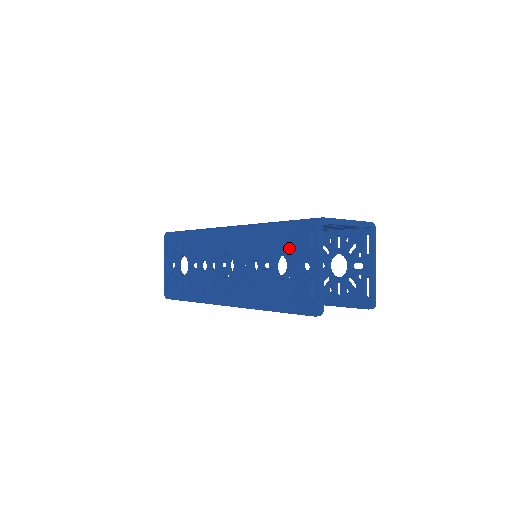
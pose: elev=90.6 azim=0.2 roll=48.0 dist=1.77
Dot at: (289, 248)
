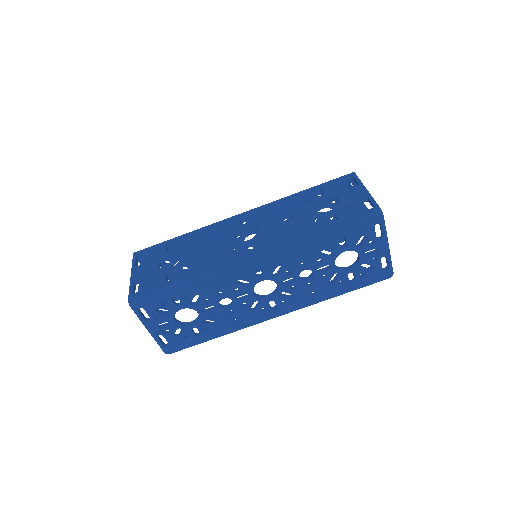
Dot at: (351, 246)
